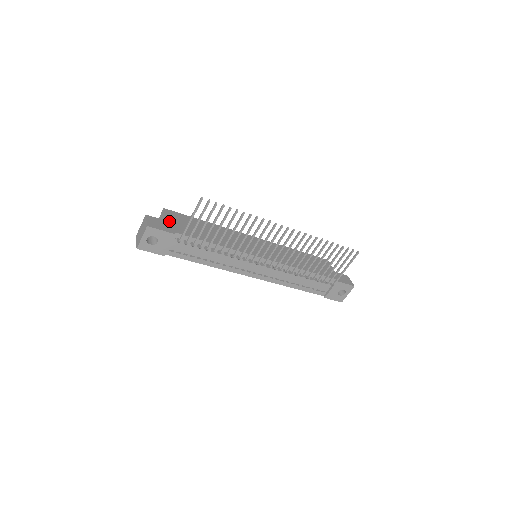
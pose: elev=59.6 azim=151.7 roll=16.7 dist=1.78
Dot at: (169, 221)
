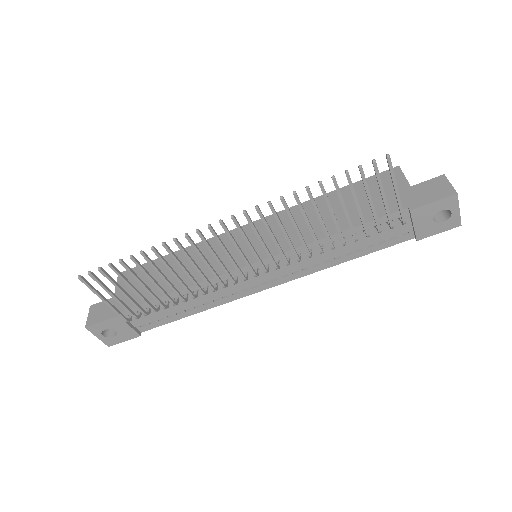
Dot at: (117, 295)
